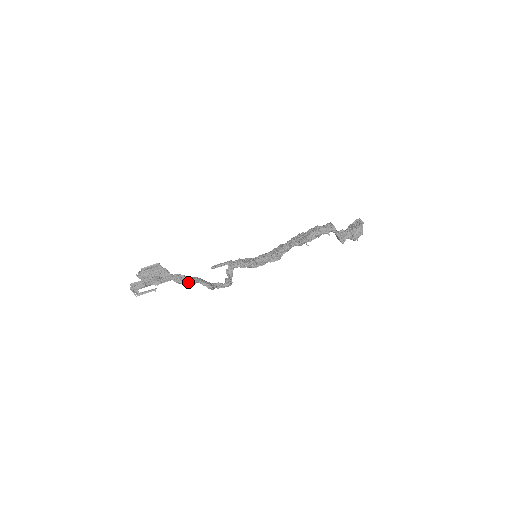
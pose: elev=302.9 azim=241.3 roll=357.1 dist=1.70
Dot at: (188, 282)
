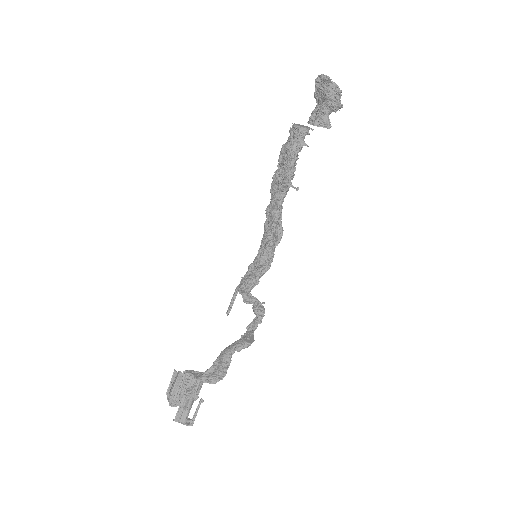
Dot at: (222, 371)
